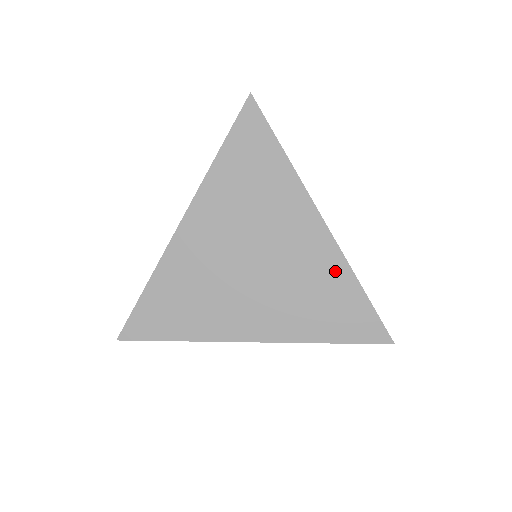
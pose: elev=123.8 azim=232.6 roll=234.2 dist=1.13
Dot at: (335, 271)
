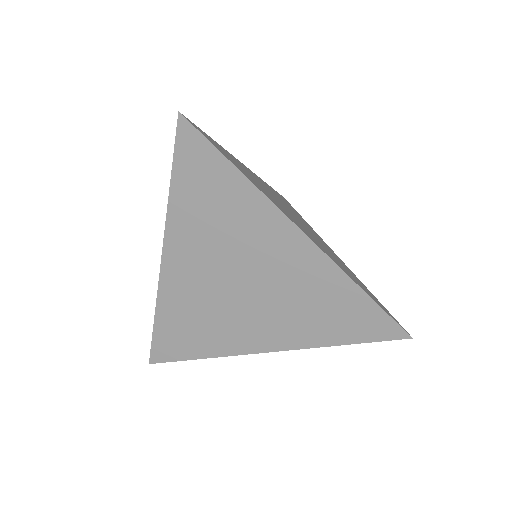
Dot at: (330, 280)
